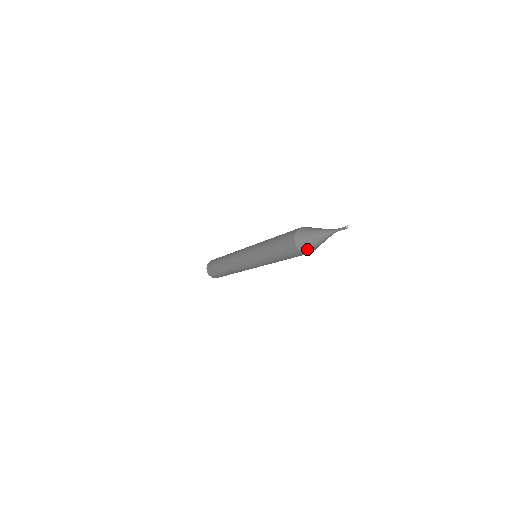
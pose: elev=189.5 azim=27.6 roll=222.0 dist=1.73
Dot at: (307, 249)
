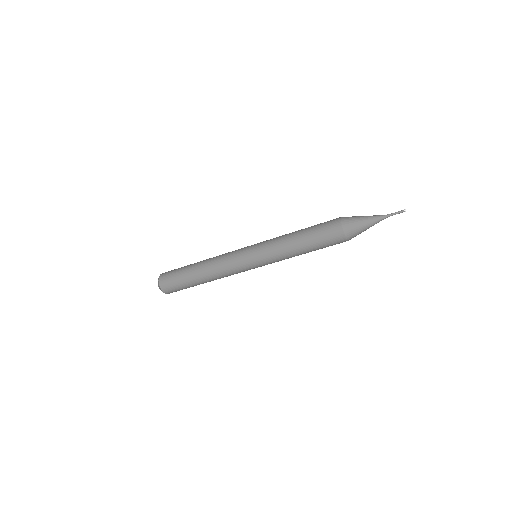
Dot at: (349, 222)
